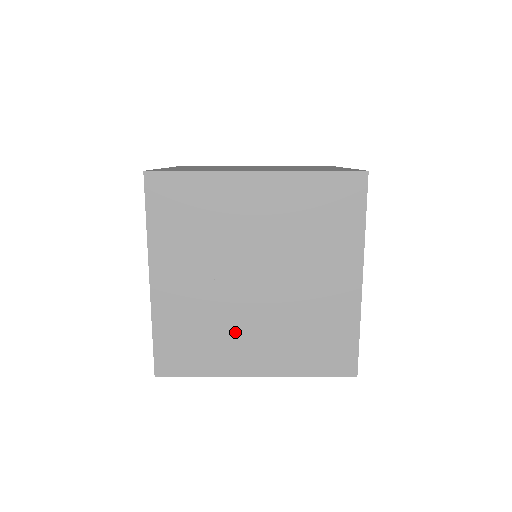
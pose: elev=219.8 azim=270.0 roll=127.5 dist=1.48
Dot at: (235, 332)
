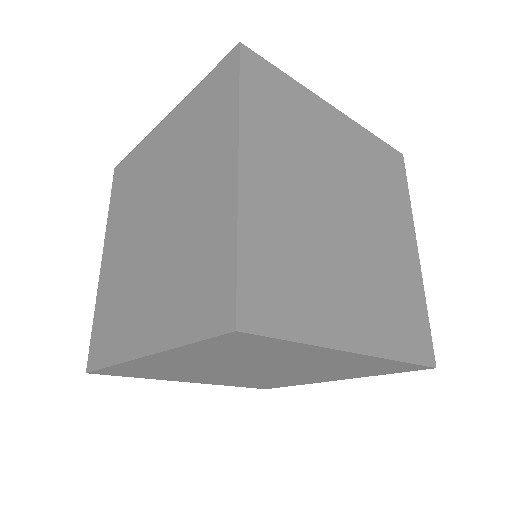
Dot at: (332, 278)
